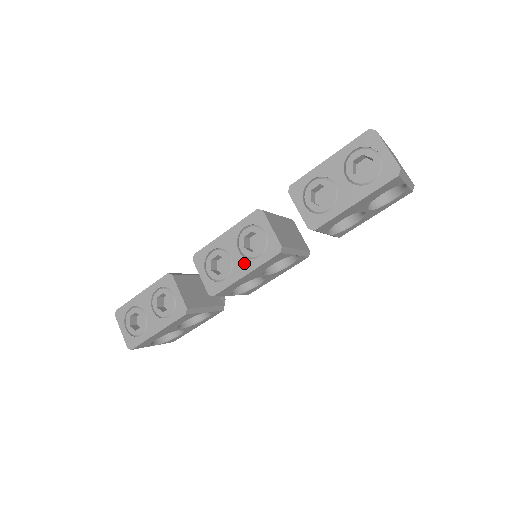
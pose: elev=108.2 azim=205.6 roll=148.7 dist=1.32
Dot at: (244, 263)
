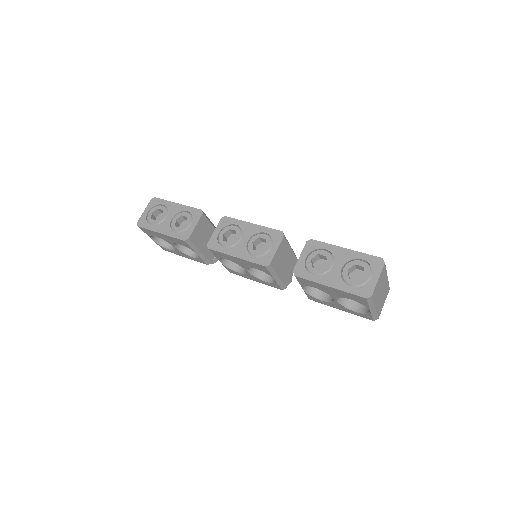
Dot at: (243, 250)
